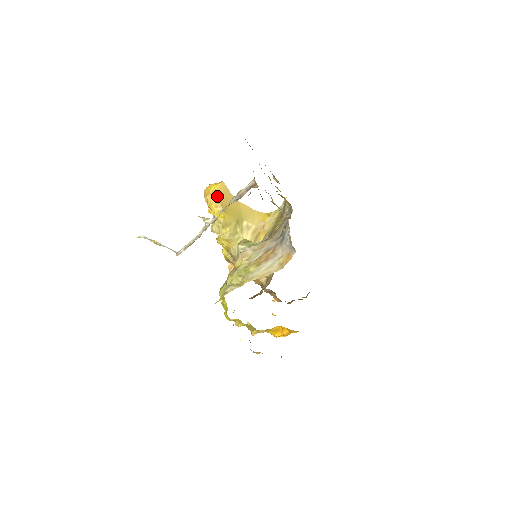
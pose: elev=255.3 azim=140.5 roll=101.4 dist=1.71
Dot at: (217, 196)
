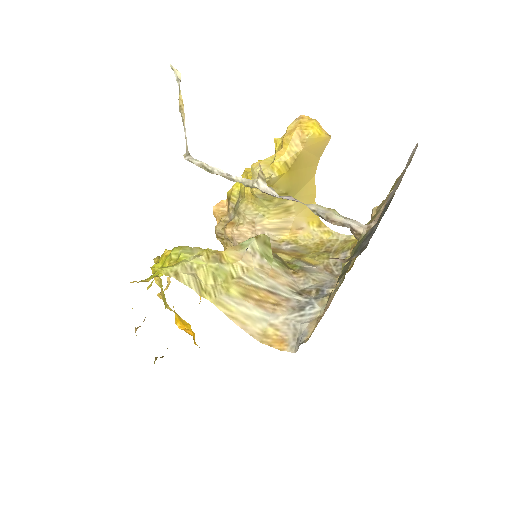
Dot at: (305, 145)
